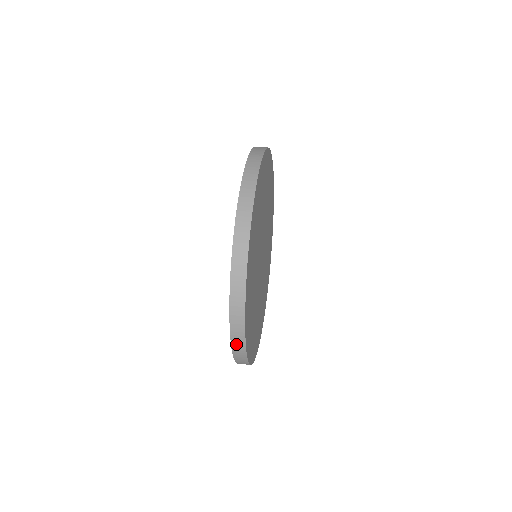
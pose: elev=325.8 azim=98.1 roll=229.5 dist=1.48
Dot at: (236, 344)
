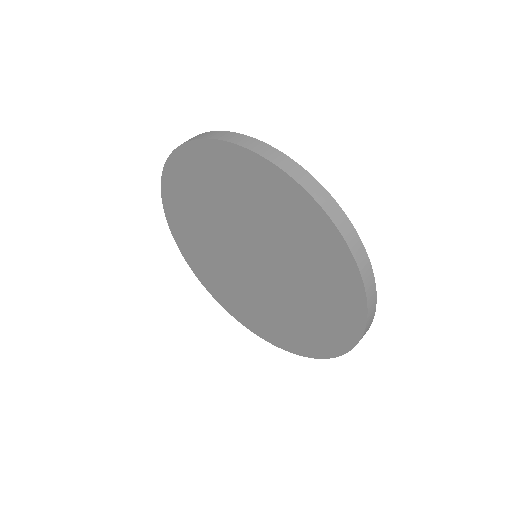
Dot at: (363, 267)
